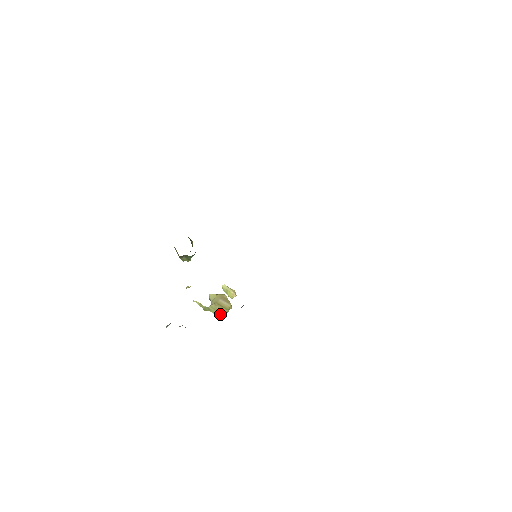
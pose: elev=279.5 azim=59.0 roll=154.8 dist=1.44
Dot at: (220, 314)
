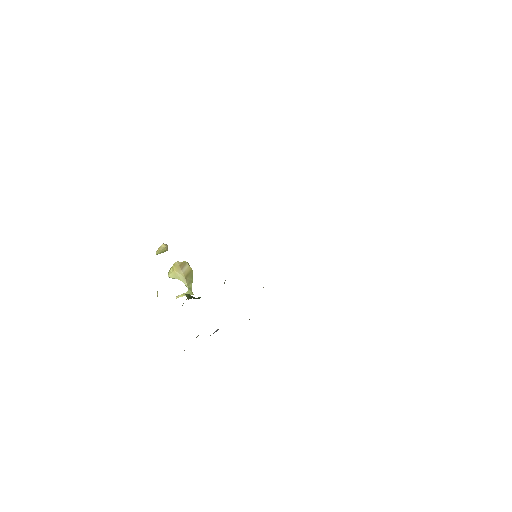
Dot at: (192, 279)
